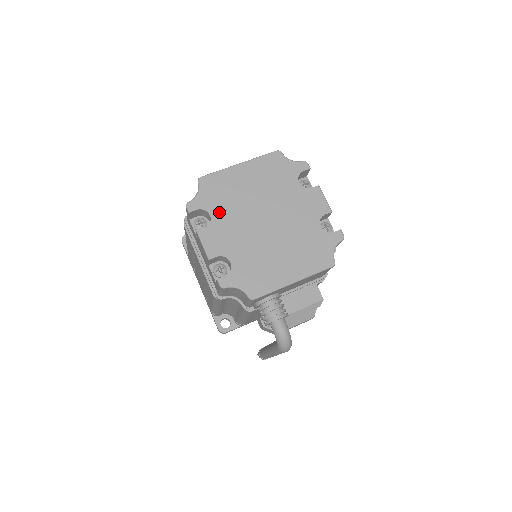
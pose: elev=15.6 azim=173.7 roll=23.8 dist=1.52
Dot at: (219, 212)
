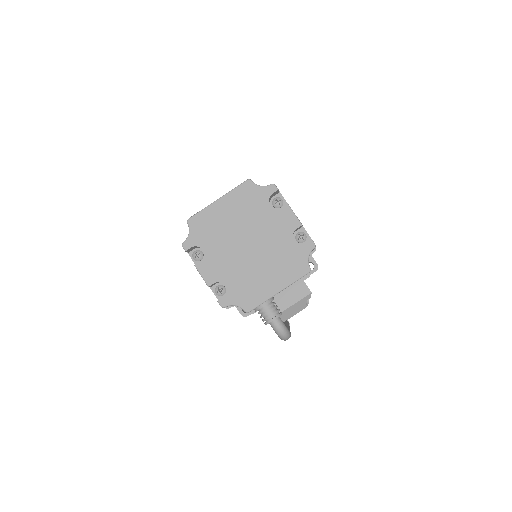
Dot at: (209, 246)
